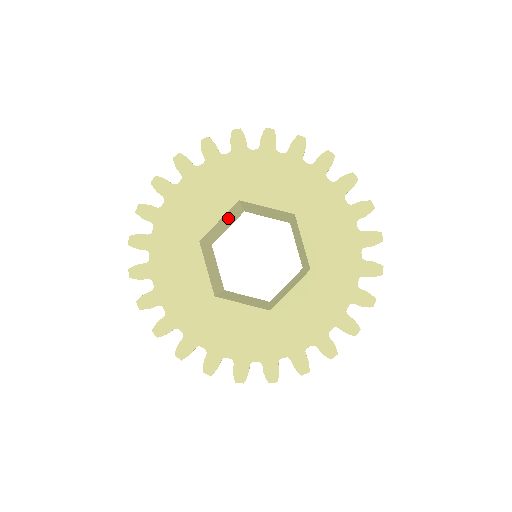
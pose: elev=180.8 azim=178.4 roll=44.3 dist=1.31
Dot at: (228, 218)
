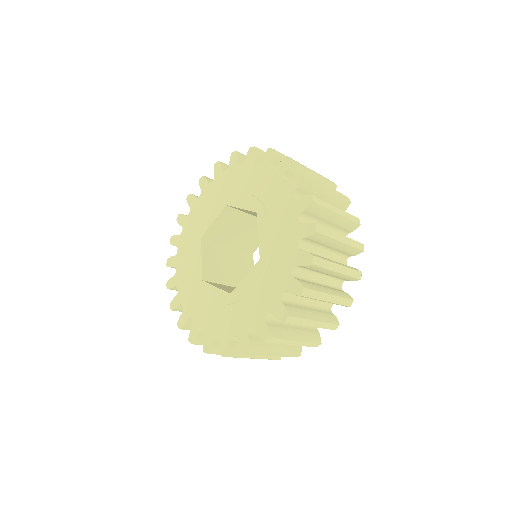
Dot at: (223, 259)
